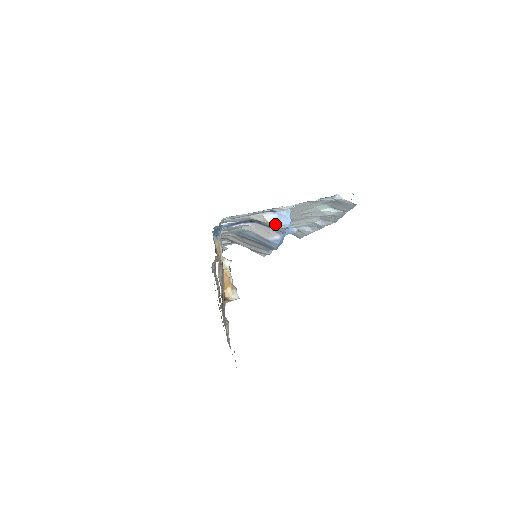
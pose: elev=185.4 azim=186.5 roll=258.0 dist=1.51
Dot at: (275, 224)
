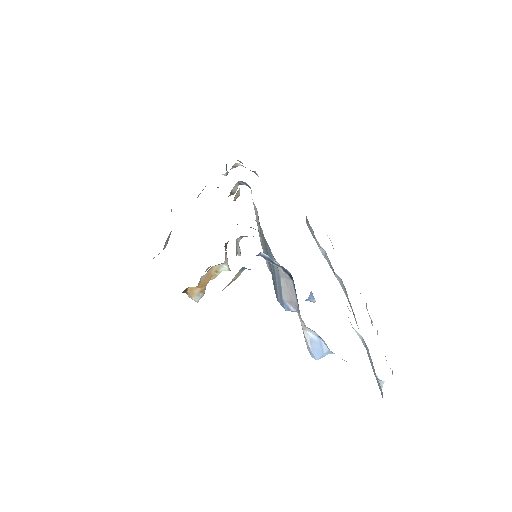
Dot at: (306, 340)
